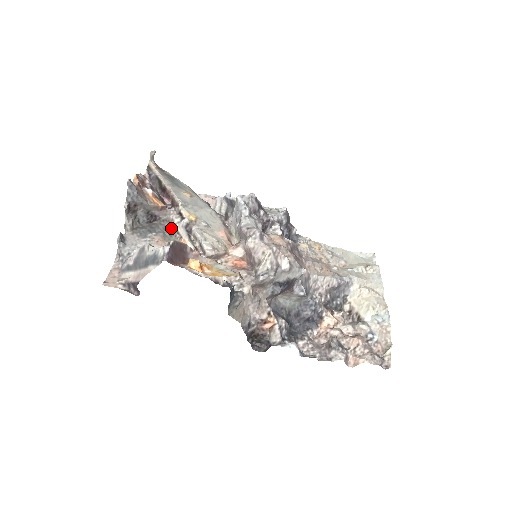
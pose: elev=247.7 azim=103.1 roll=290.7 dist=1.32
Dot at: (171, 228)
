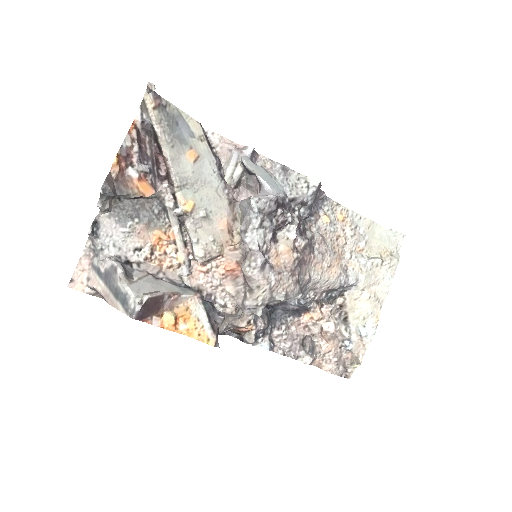
Dot at: (160, 208)
